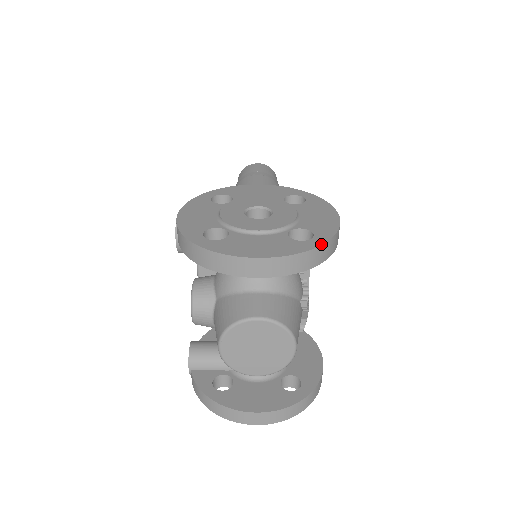
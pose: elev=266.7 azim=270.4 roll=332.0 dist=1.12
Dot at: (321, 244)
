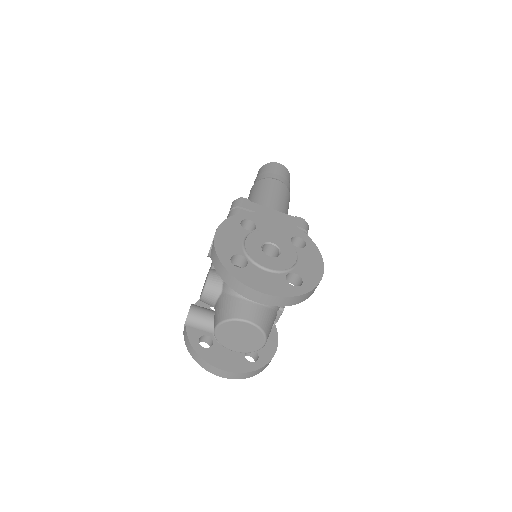
Dot at: (305, 293)
